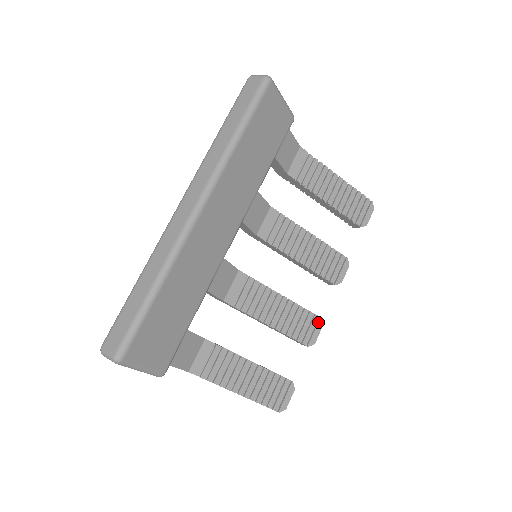
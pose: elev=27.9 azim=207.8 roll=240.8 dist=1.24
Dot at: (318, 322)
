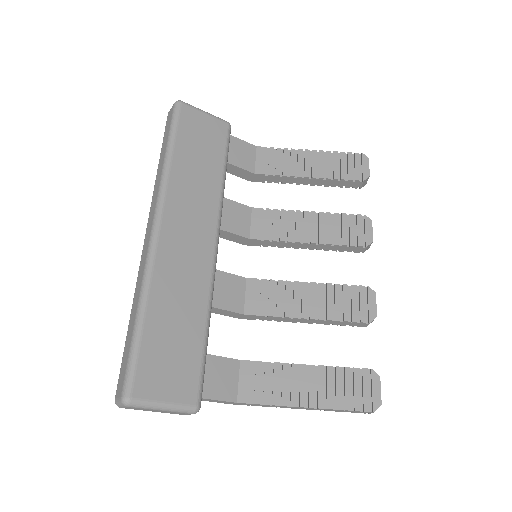
Dot at: (367, 292)
